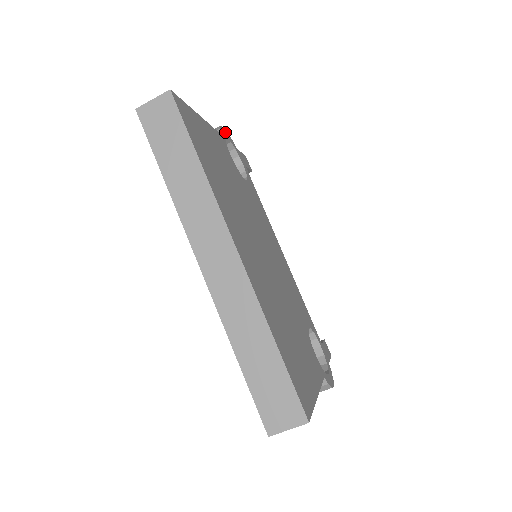
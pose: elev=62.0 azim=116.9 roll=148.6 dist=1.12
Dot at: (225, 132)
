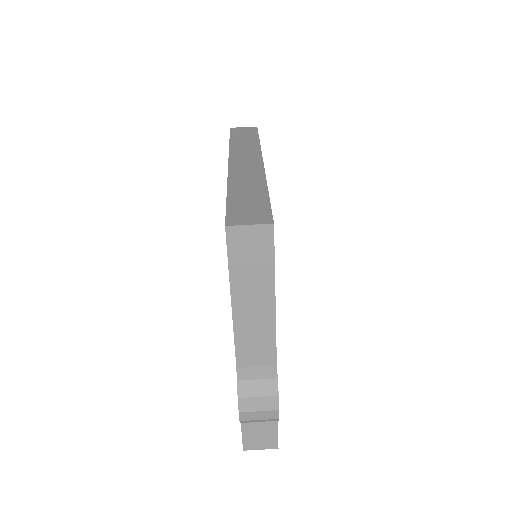
Dot at: occluded
